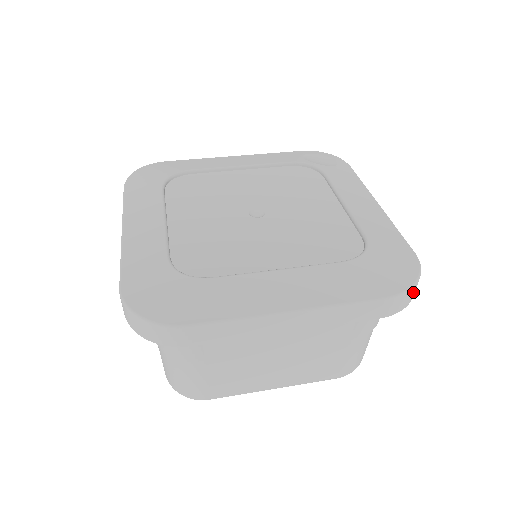
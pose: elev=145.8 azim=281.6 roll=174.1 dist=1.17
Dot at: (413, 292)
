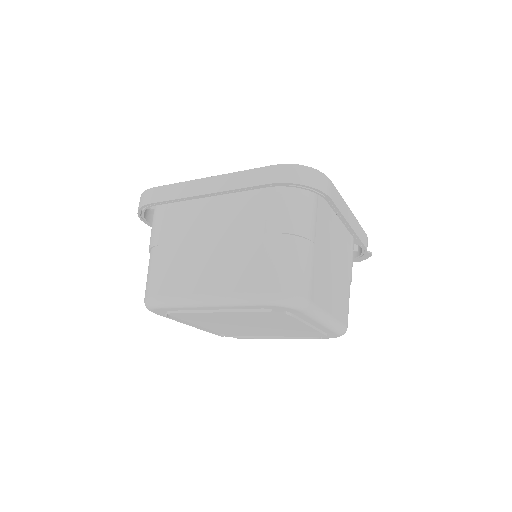
Dot at: (302, 174)
